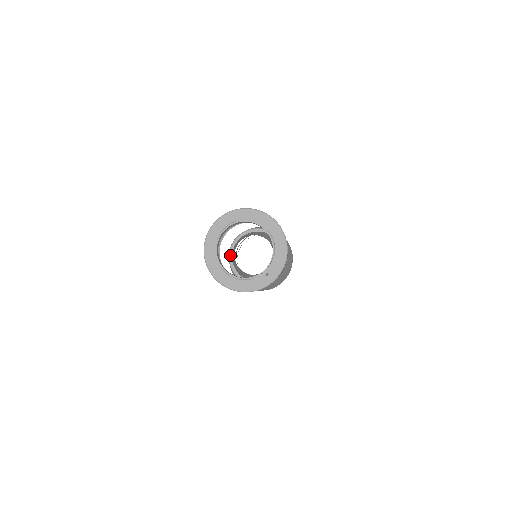
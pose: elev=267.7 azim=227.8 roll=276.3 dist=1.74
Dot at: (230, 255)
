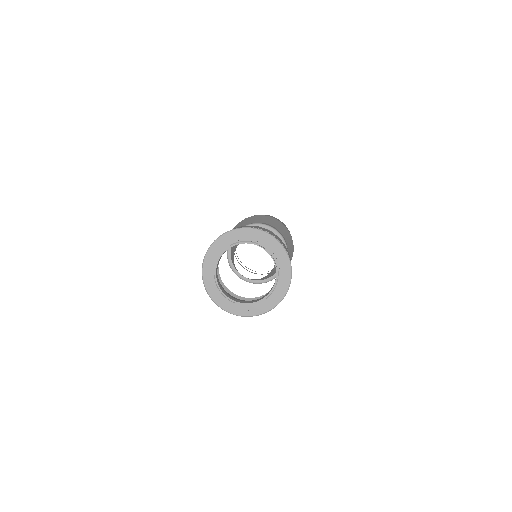
Dot at: occluded
